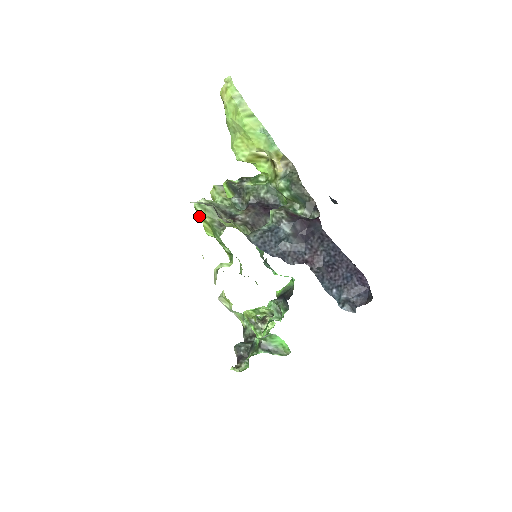
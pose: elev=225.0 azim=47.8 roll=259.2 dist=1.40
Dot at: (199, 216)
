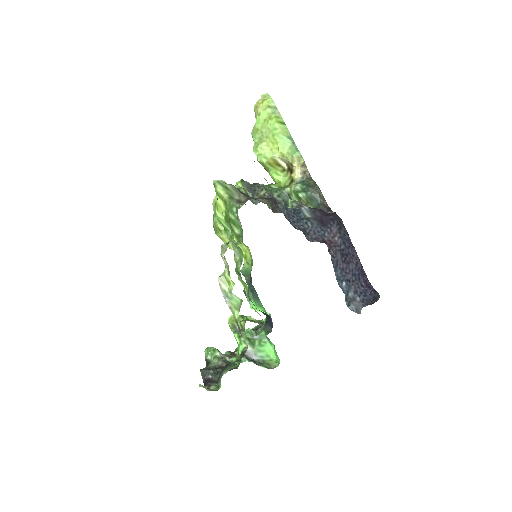
Dot at: (217, 192)
